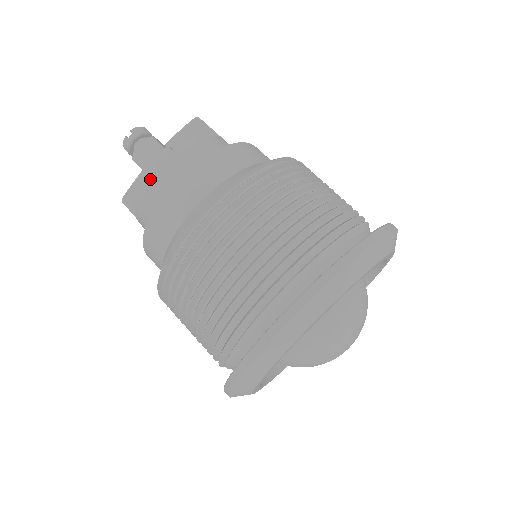
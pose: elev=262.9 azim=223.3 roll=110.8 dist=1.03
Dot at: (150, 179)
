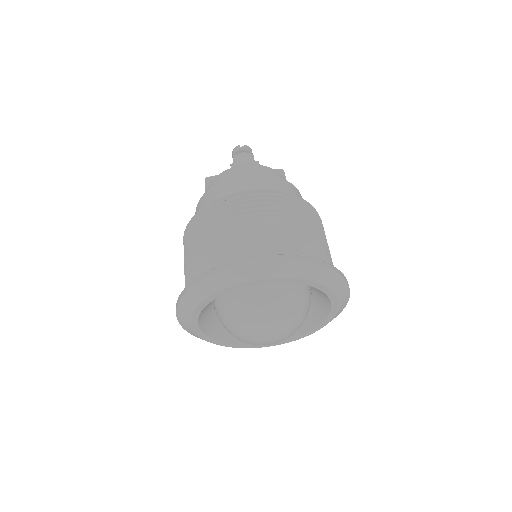
Dot at: (236, 168)
